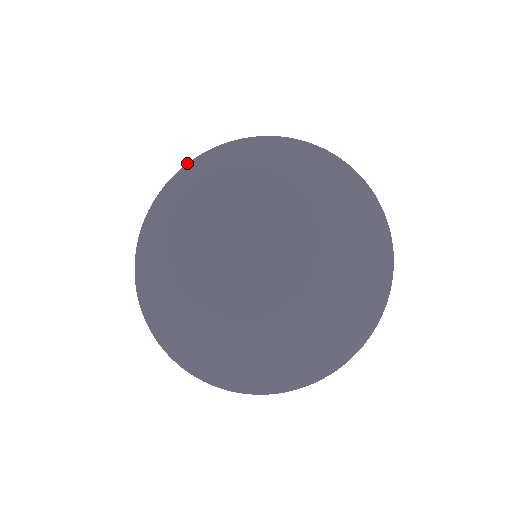
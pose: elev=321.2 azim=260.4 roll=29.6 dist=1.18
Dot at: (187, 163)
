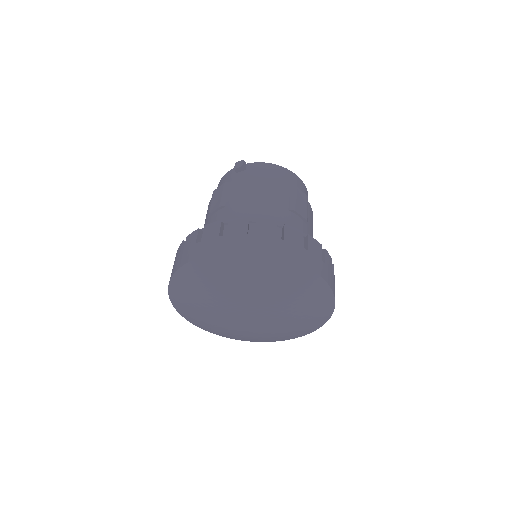
Dot at: (199, 257)
